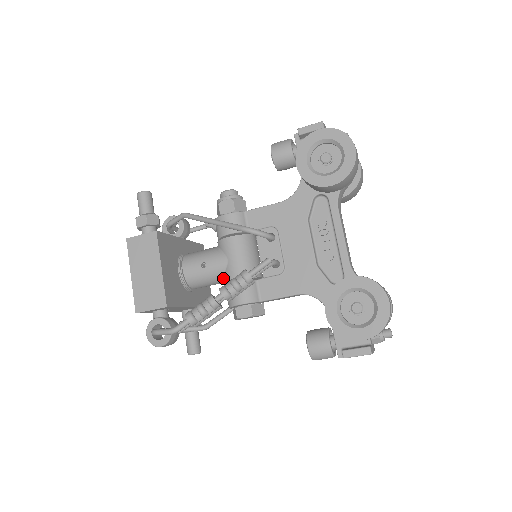
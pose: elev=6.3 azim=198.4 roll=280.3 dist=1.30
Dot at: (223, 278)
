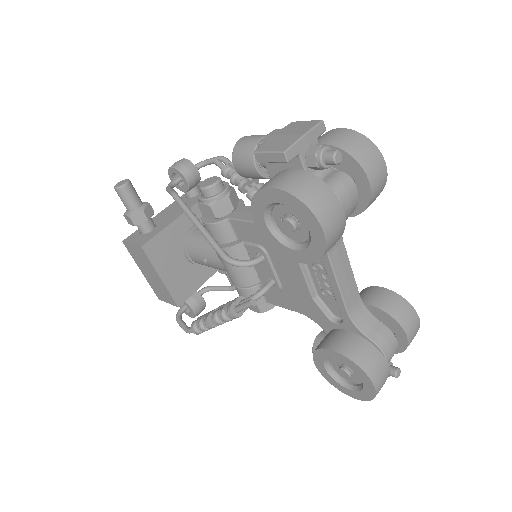
Dot at: occluded
